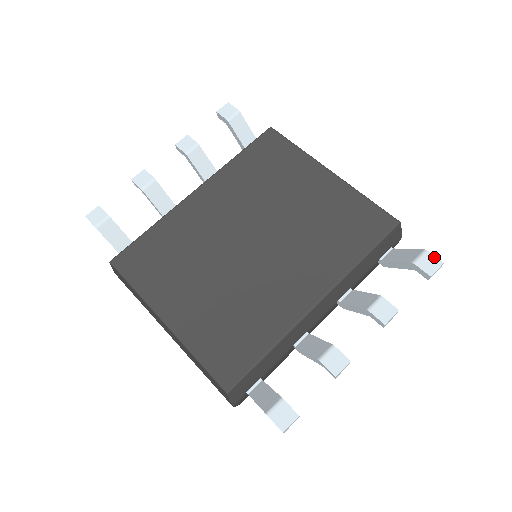
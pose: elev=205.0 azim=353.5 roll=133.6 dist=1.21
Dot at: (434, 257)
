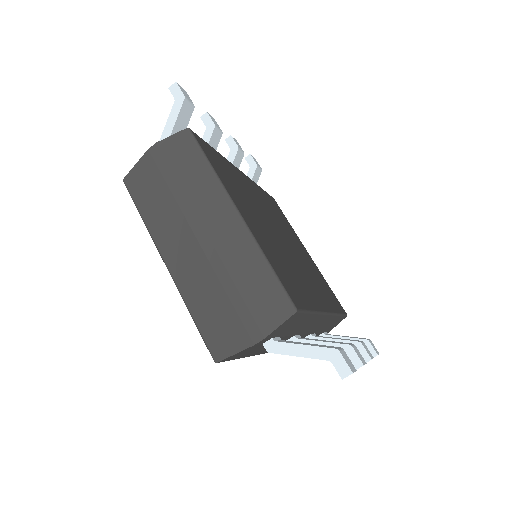
Dot at: occluded
